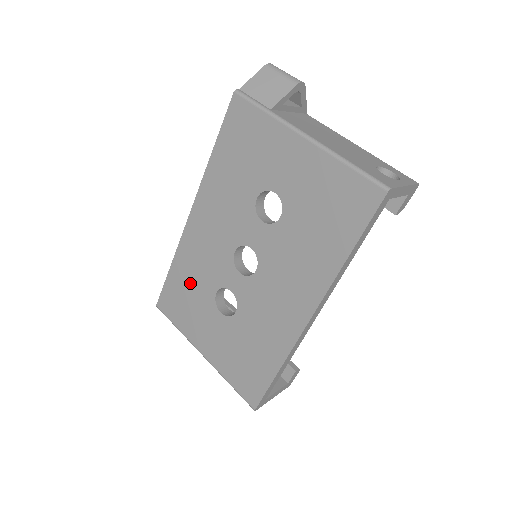
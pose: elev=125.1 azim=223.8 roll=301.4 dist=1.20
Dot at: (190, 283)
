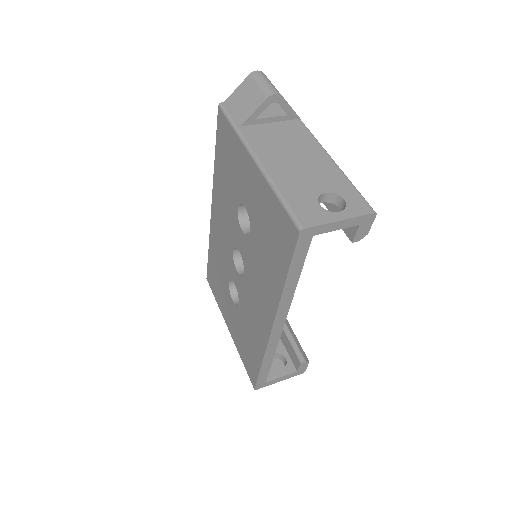
Dot at: (217, 268)
